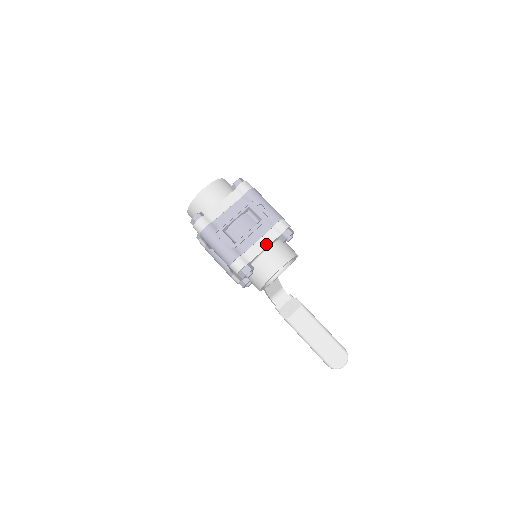
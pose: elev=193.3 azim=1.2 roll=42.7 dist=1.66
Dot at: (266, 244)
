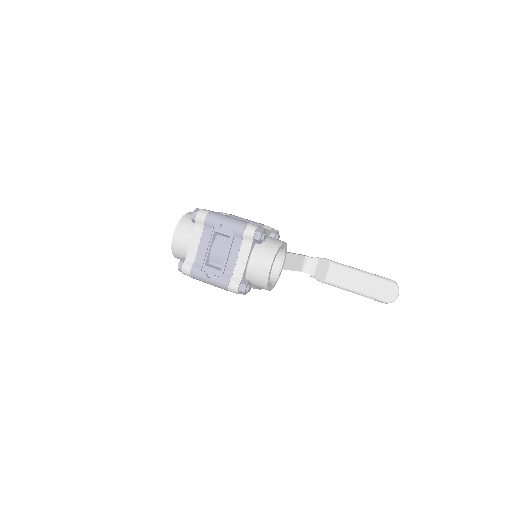
Dot at: (246, 256)
